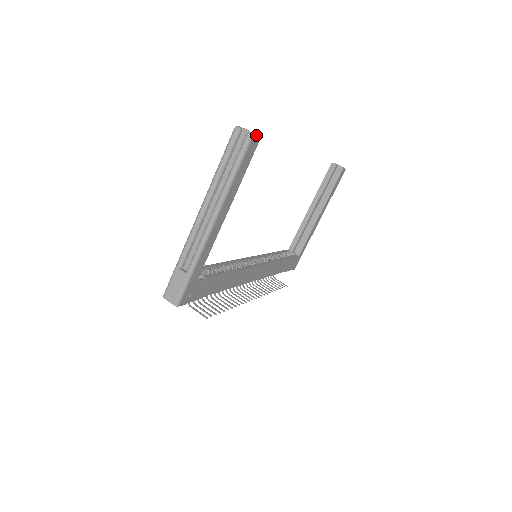
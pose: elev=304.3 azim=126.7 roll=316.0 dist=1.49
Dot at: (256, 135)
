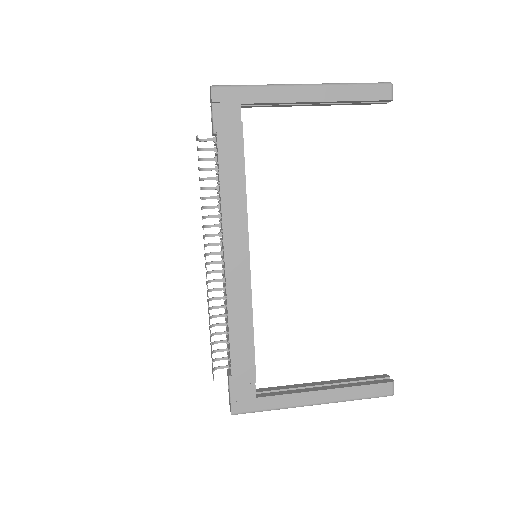
Dot at: occluded
